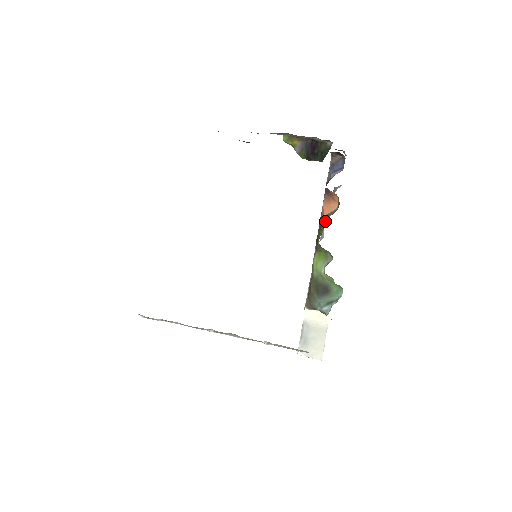
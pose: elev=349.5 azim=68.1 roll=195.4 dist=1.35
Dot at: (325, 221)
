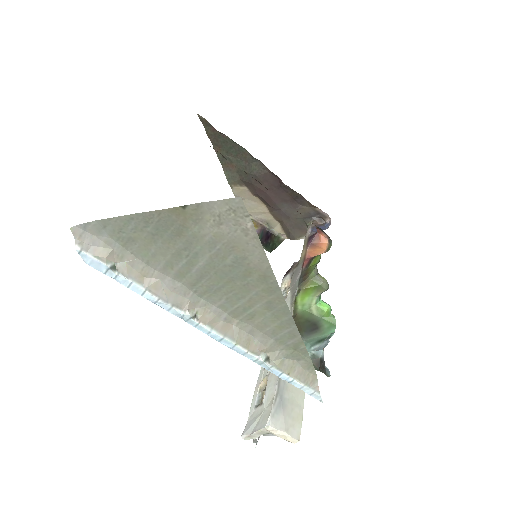
Dot at: (319, 255)
